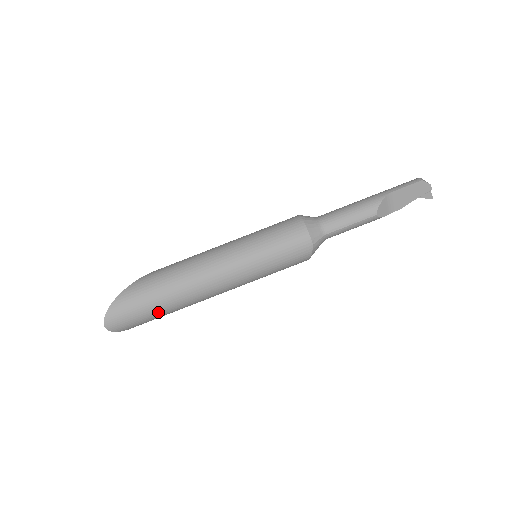
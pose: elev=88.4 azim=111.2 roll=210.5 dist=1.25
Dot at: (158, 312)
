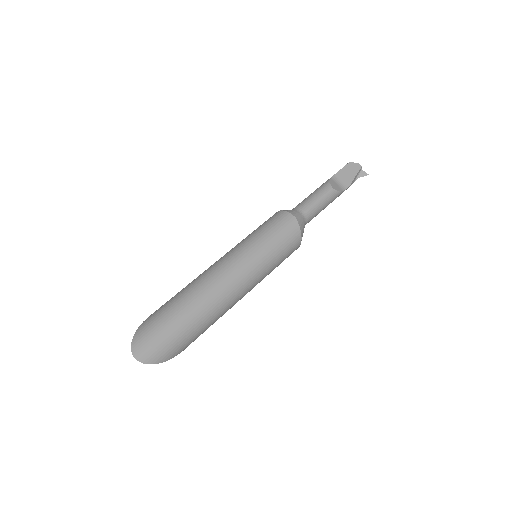
Dot at: (185, 324)
